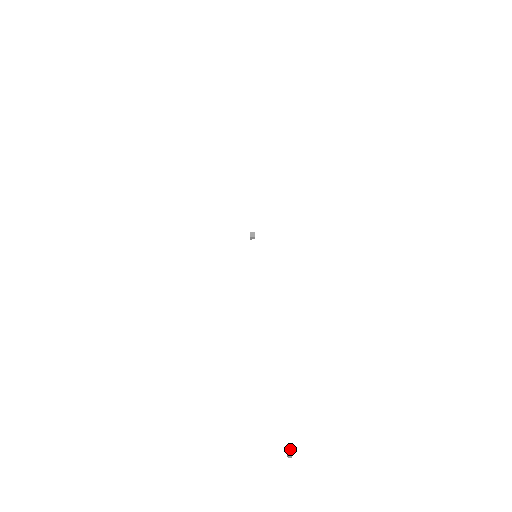
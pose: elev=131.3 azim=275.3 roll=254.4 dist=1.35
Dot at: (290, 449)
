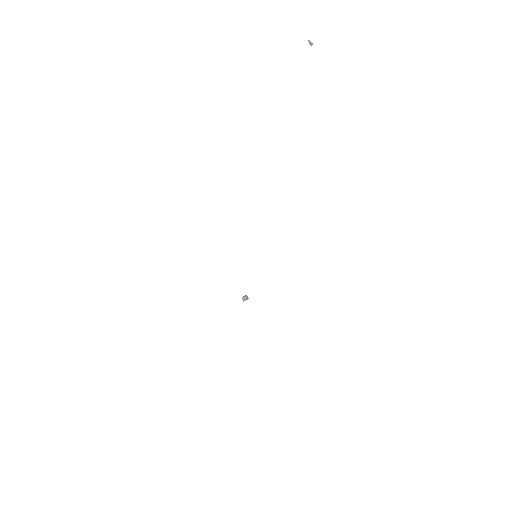
Dot at: (308, 41)
